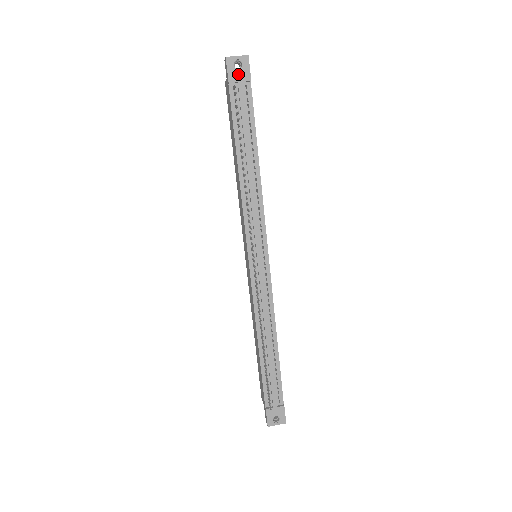
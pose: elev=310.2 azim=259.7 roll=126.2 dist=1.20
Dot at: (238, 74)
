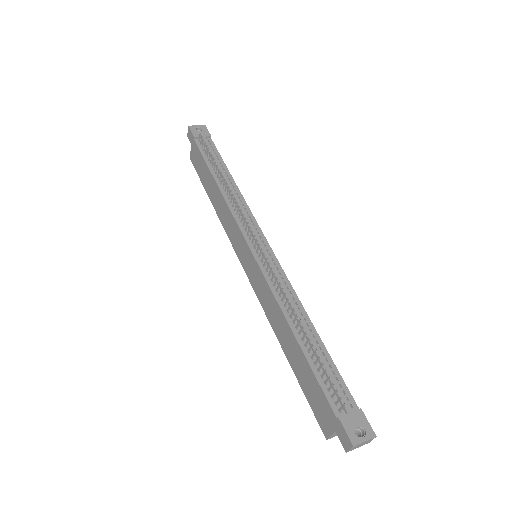
Dot at: occluded
